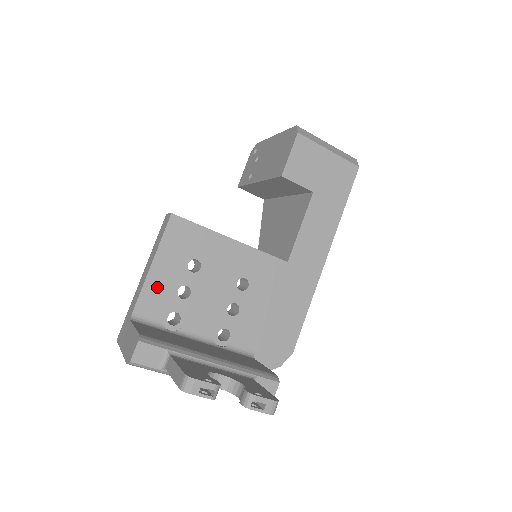
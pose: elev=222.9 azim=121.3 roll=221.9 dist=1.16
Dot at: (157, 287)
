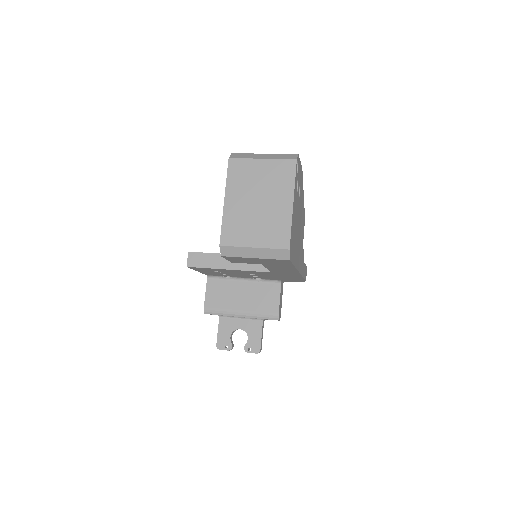
Dot at: (208, 273)
